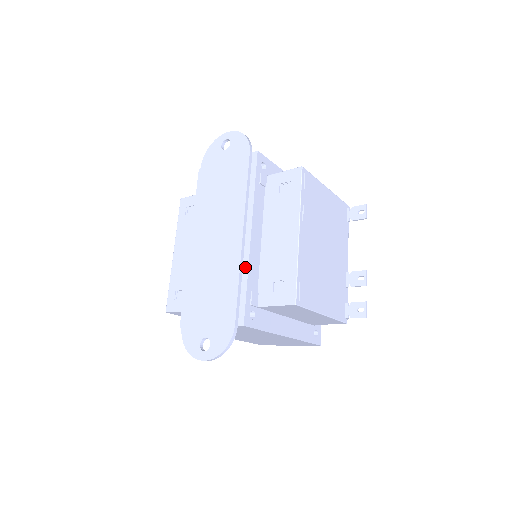
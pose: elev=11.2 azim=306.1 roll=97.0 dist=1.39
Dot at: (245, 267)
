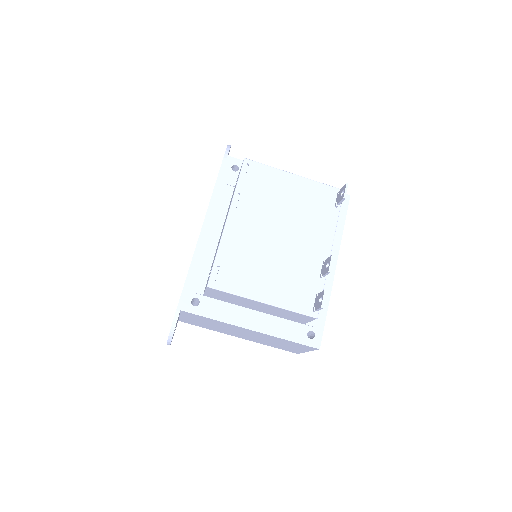
Dot at: (196, 259)
